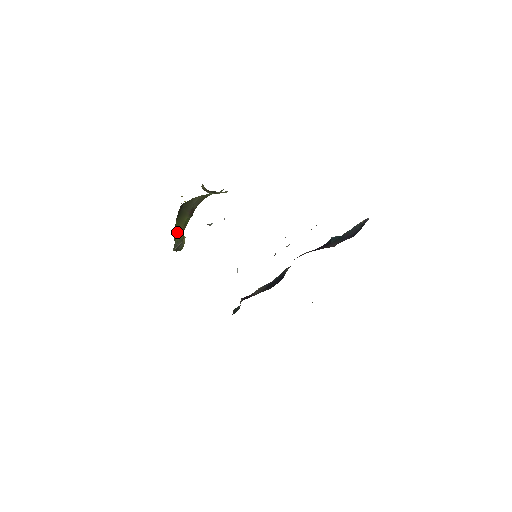
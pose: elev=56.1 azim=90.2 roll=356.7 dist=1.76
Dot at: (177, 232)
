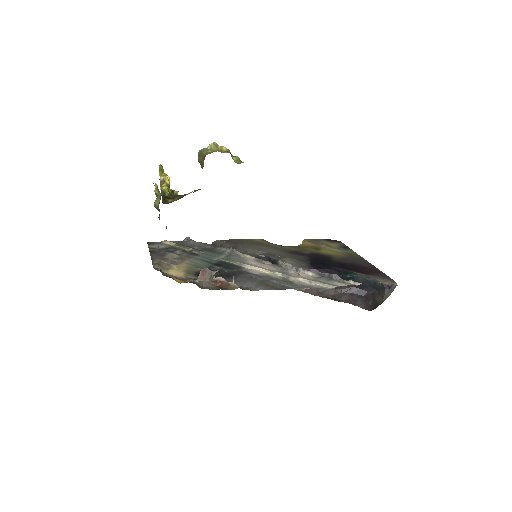
Dot at: occluded
